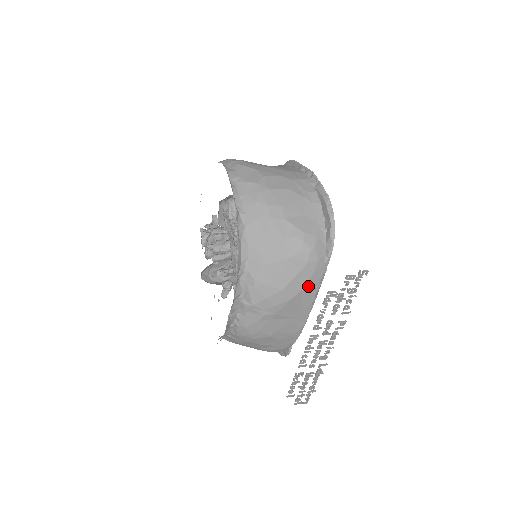
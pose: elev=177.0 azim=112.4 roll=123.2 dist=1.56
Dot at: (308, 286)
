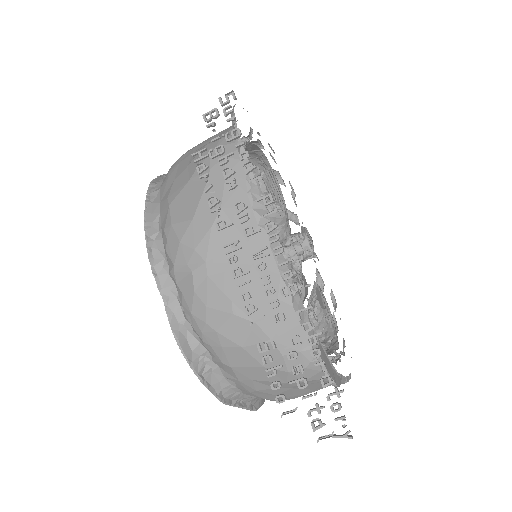
Dot at: (229, 198)
